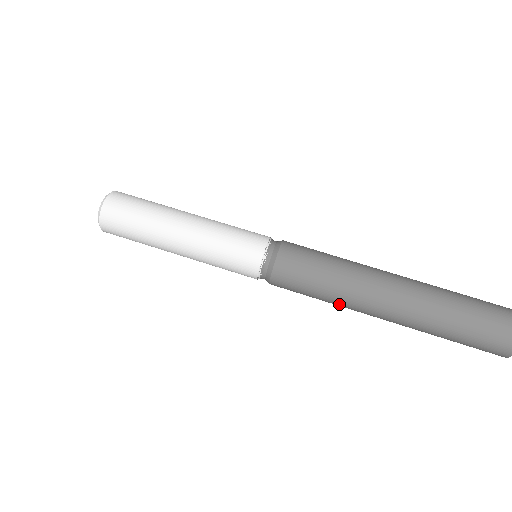
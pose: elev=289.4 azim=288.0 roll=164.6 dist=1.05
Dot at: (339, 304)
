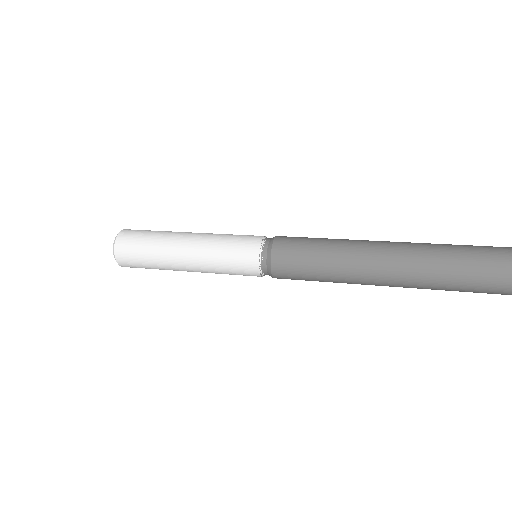
Dot at: (340, 271)
